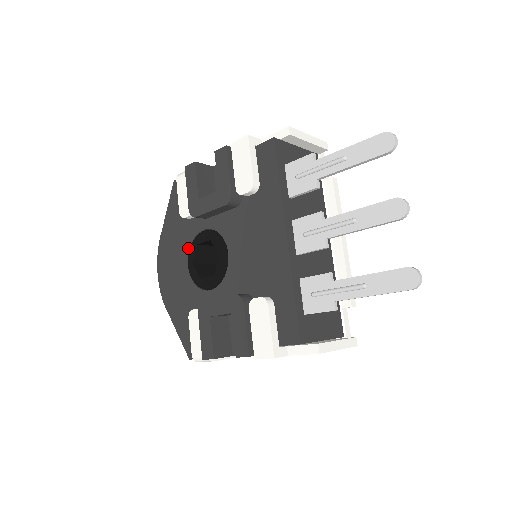
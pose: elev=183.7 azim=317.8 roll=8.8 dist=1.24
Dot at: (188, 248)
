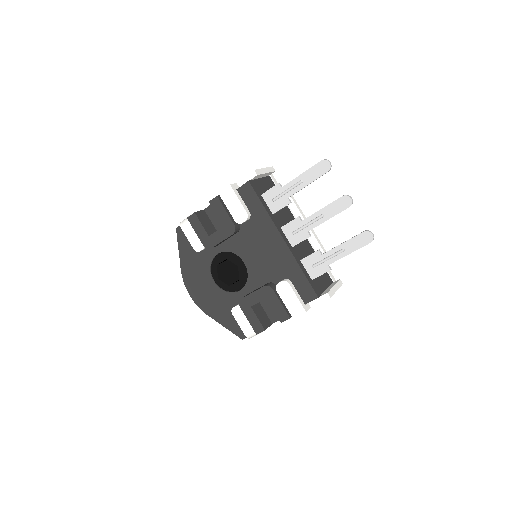
Dot at: (209, 270)
